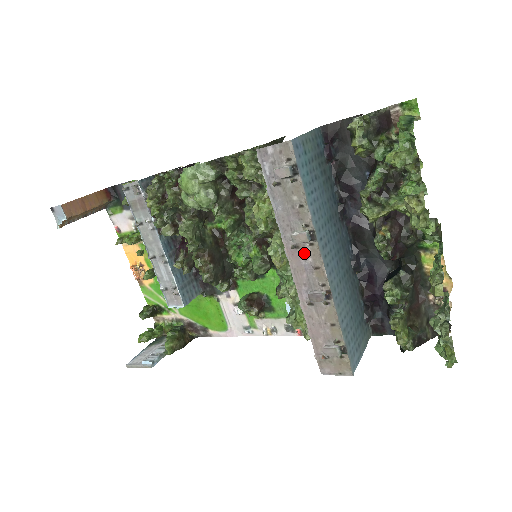
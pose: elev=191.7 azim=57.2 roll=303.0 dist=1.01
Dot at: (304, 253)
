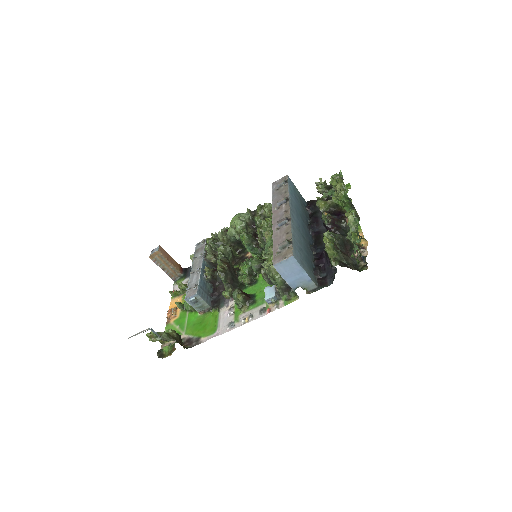
Dot at: (281, 209)
